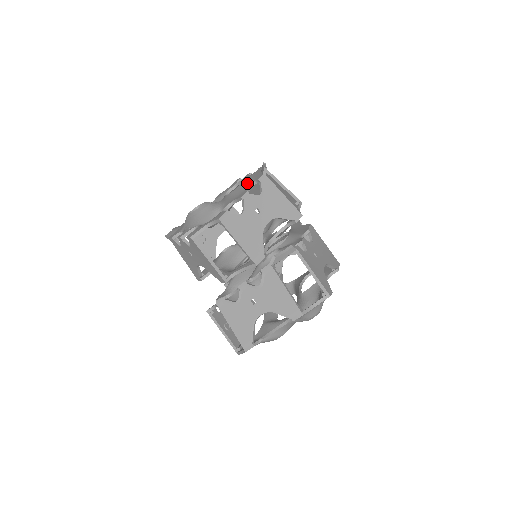
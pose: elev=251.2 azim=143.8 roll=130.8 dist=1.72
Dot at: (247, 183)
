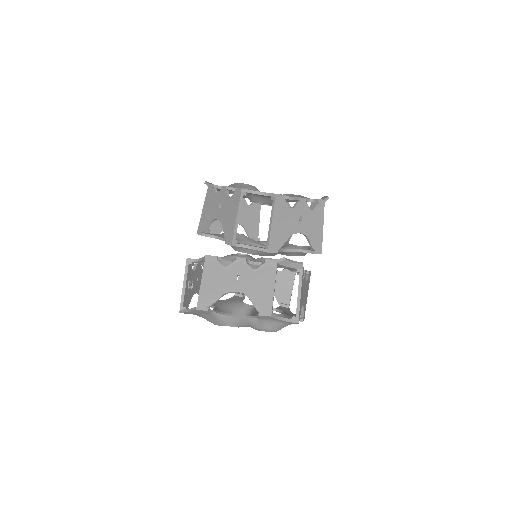
Dot at: (305, 197)
